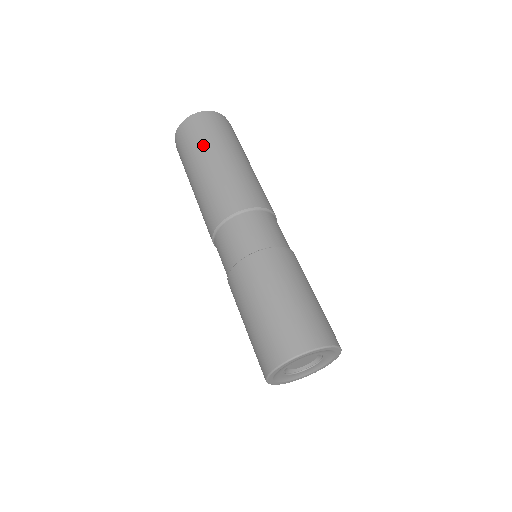
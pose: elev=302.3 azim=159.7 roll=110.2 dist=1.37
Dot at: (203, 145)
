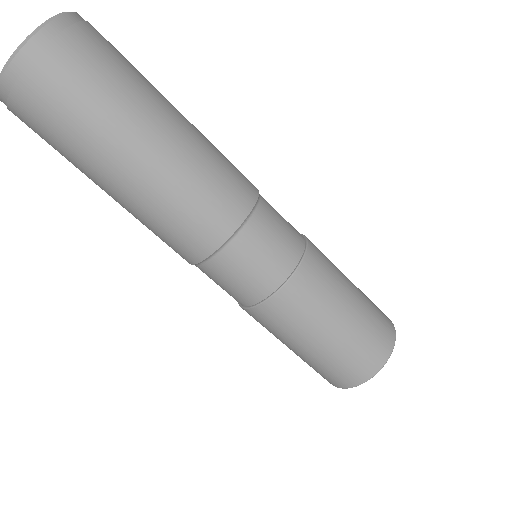
Dot at: (93, 131)
